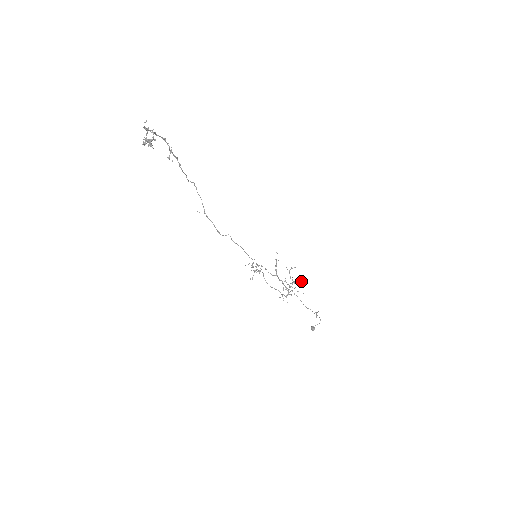
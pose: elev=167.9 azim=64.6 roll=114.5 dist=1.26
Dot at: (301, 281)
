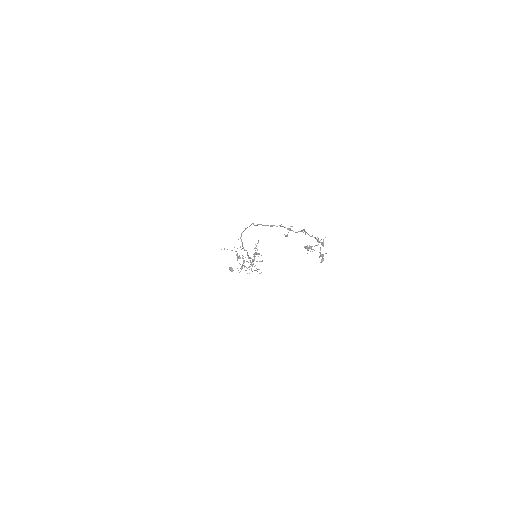
Dot at: occluded
